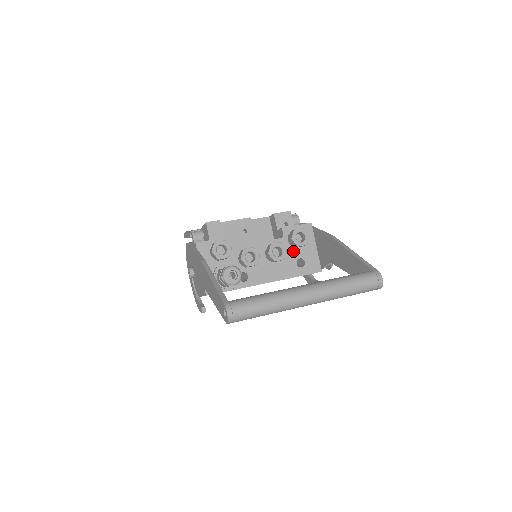
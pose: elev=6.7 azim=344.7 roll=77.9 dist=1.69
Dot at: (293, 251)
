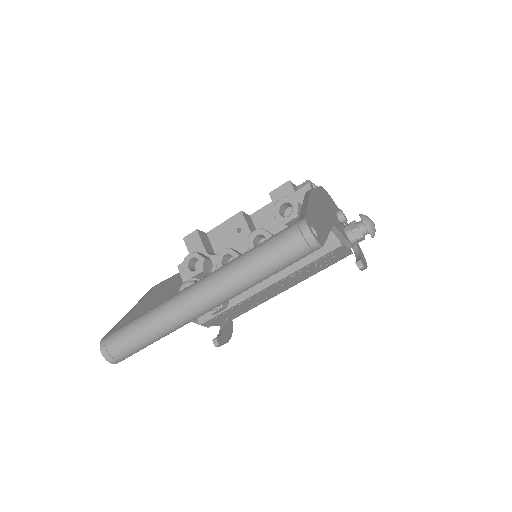
Dot at: occluded
